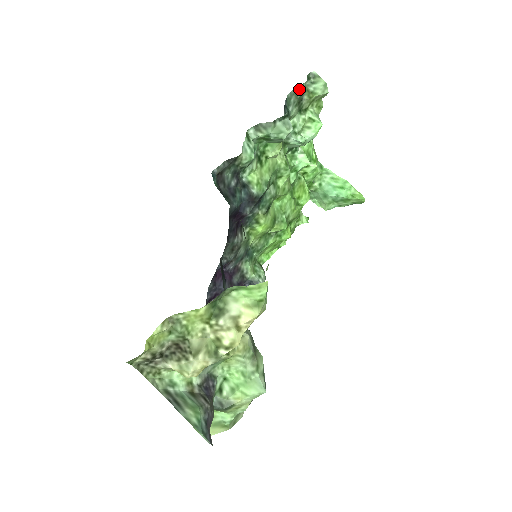
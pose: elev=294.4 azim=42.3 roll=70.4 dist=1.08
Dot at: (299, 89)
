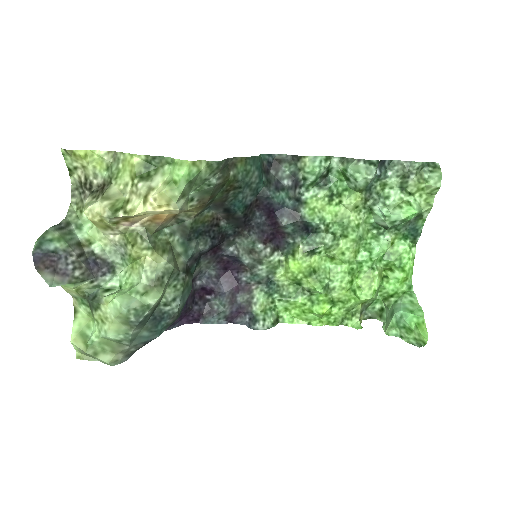
Dot at: (410, 164)
